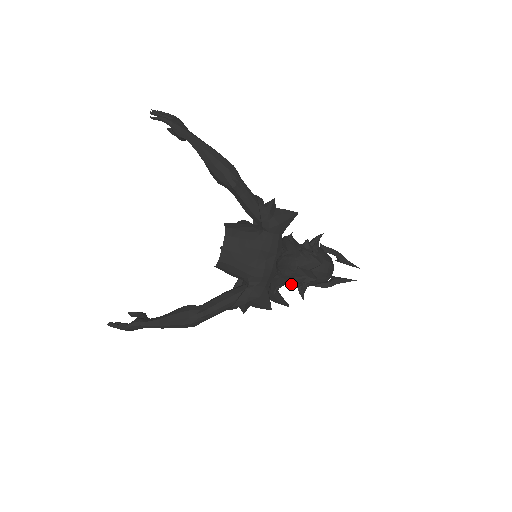
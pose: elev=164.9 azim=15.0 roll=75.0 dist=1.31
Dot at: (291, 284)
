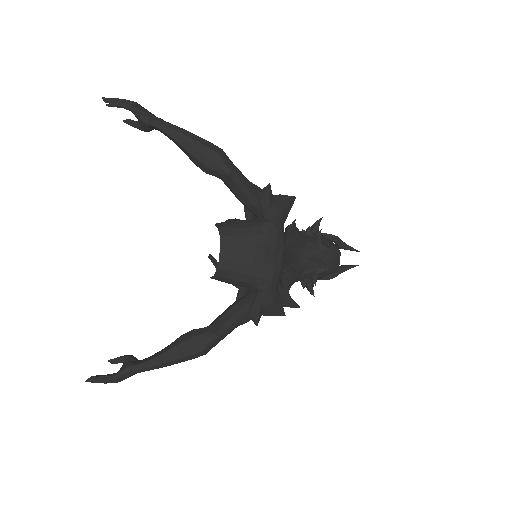
Dot at: (303, 280)
